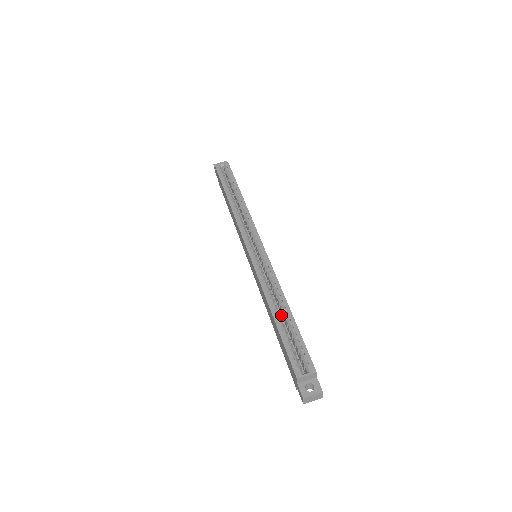
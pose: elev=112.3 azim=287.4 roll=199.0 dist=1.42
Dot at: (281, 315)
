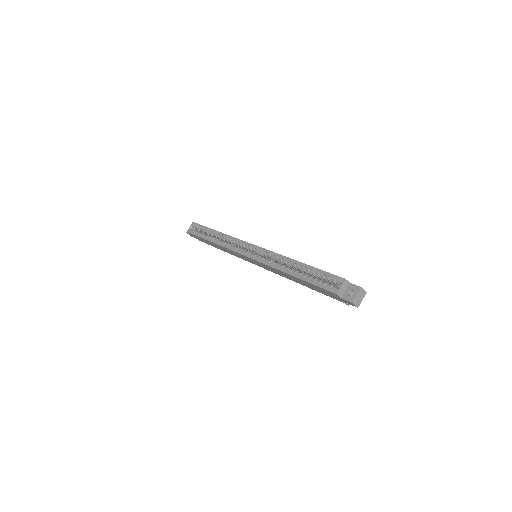
Dot at: occluded
